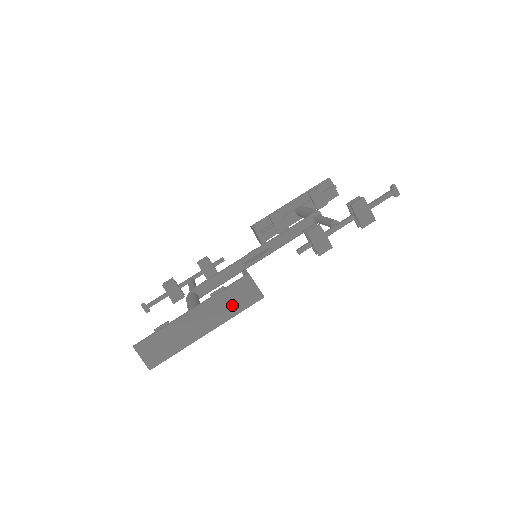
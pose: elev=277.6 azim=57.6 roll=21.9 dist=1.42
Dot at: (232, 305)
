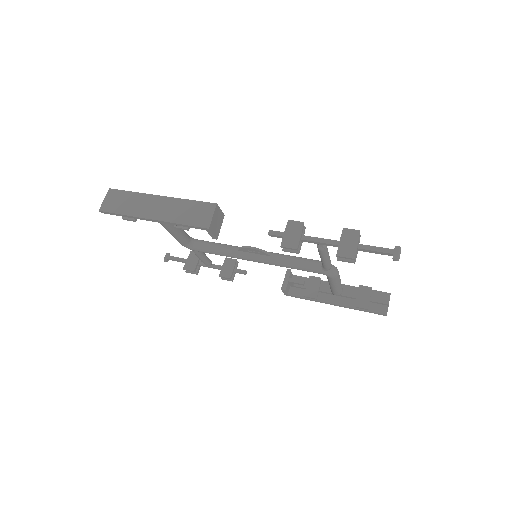
Dot at: (185, 215)
